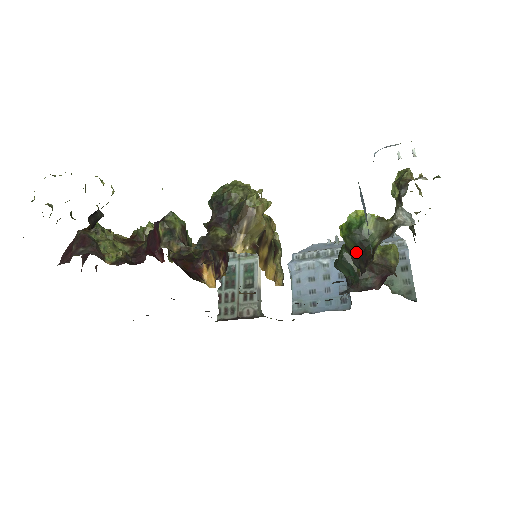
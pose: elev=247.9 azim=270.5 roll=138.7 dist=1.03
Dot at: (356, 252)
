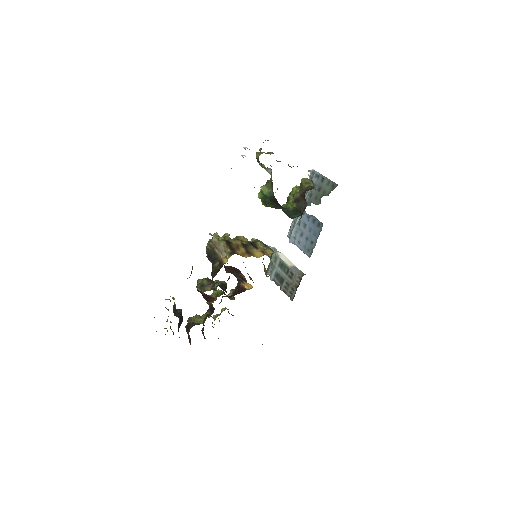
Dot at: (274, 205)
